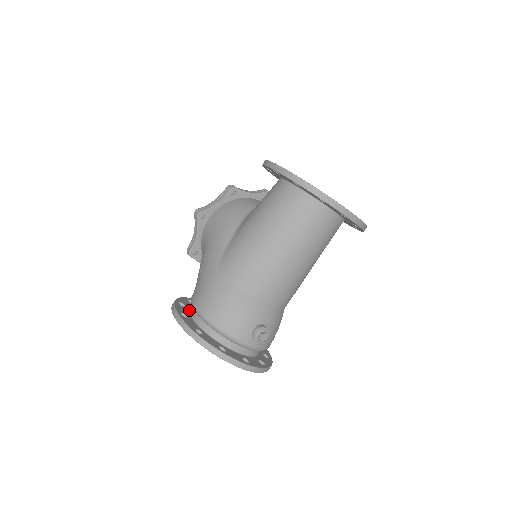
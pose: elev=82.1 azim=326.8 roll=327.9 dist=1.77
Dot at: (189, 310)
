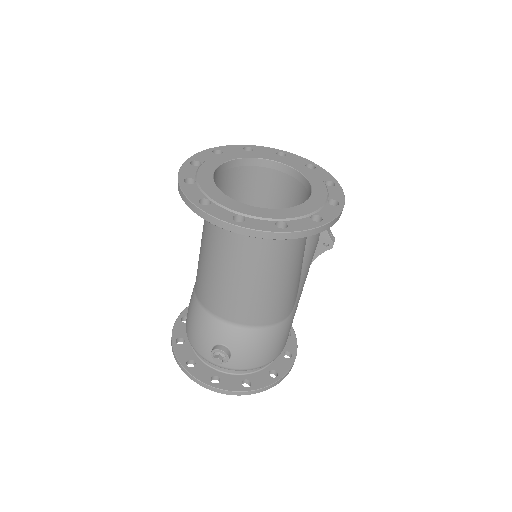
Dot at: occluded
